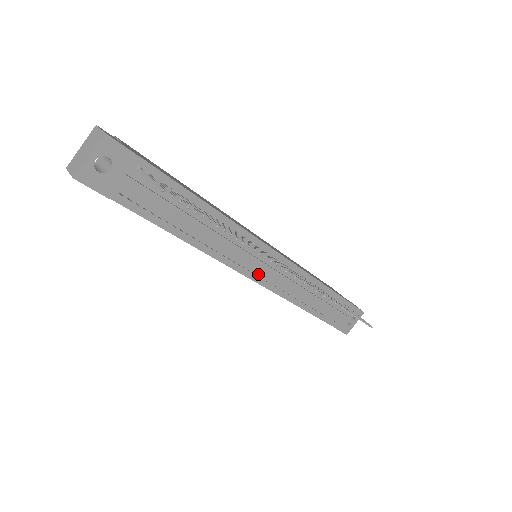
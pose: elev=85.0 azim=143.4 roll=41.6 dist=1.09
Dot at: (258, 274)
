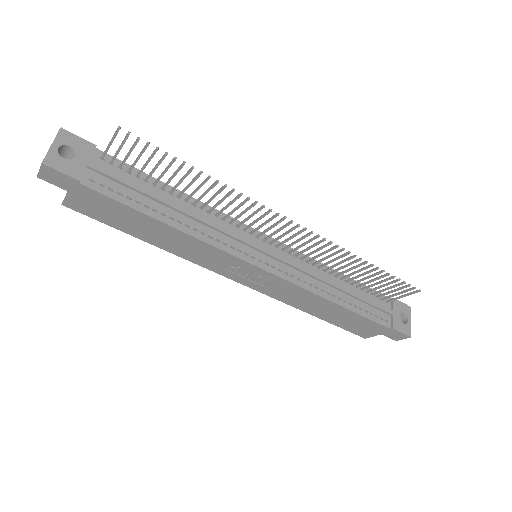
Dot at: (265, 262)
